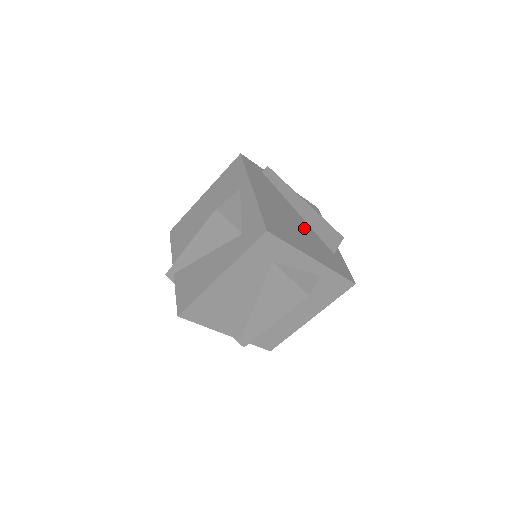
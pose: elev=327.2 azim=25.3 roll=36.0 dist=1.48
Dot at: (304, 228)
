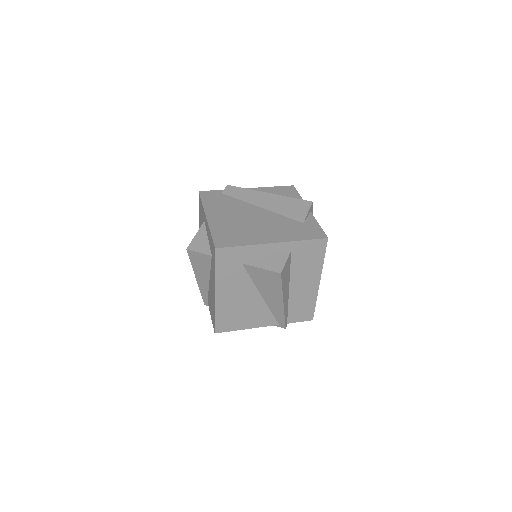
Dot at: (266, 219)
